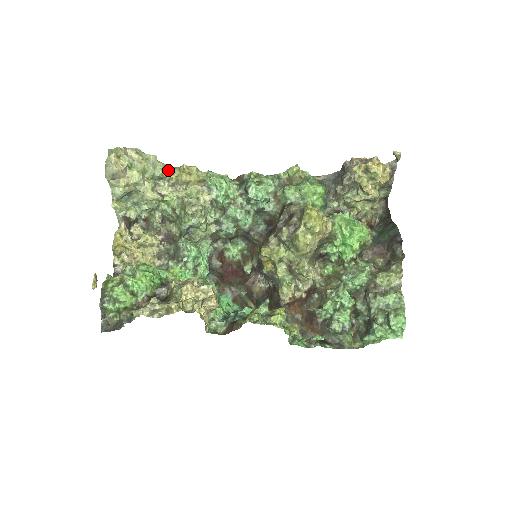
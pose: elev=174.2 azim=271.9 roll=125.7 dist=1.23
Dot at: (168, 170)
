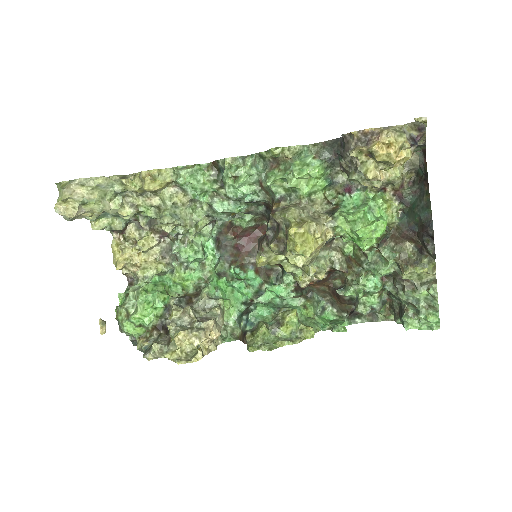
Dot at: (127, 185)
